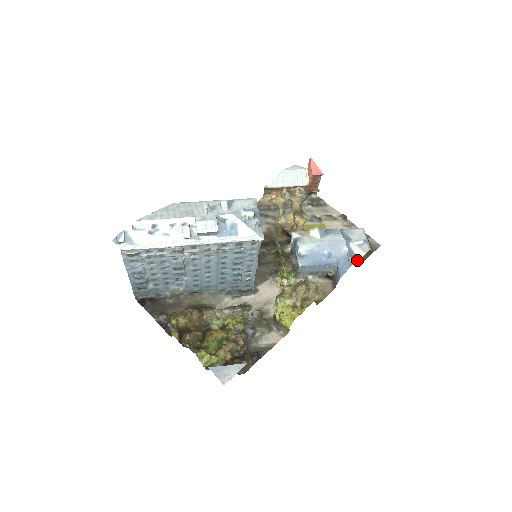
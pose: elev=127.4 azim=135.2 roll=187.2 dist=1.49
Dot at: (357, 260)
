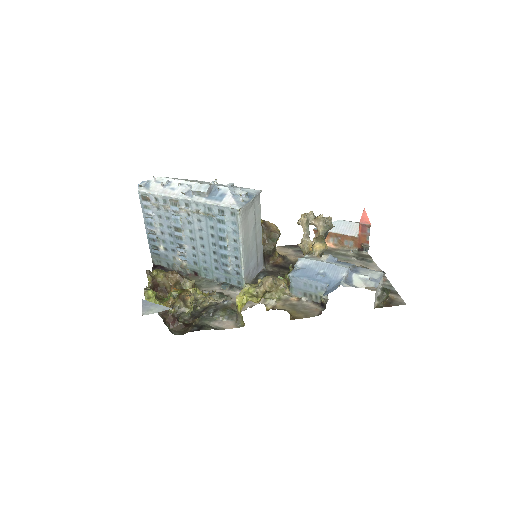
Dot at: occluded
